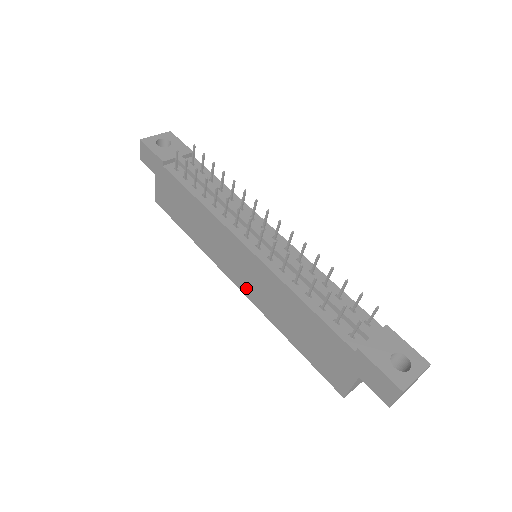
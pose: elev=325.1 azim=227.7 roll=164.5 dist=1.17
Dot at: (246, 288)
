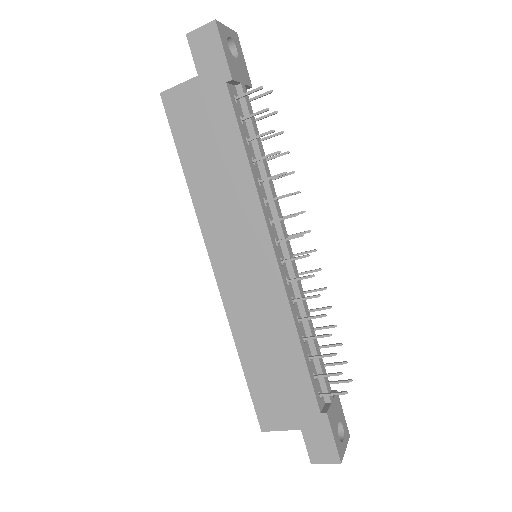
Dot at: (228, 282)
